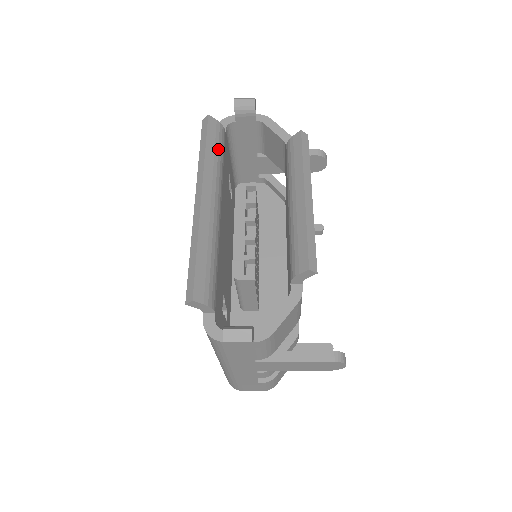
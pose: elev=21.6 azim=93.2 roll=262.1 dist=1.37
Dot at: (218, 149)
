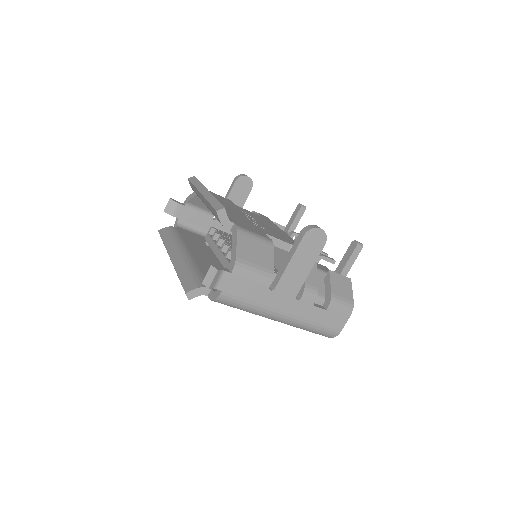
Dot at: (172, 235)
